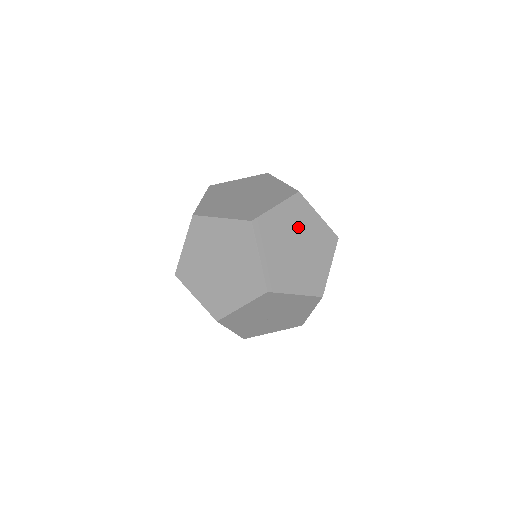
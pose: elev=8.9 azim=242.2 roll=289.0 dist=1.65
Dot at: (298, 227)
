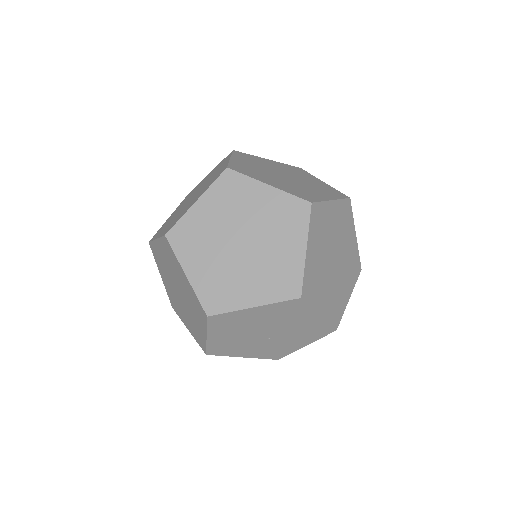
Dot at: (236, 215)
